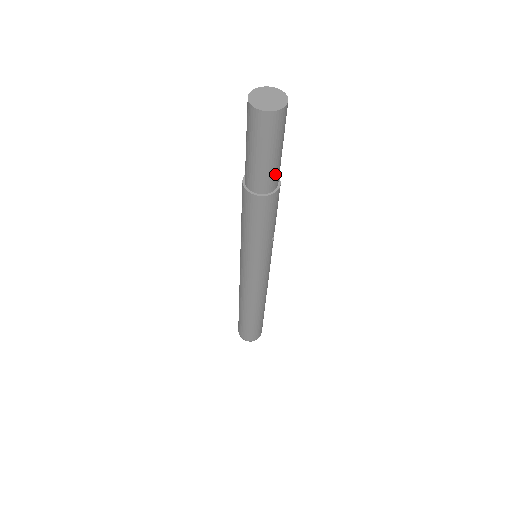
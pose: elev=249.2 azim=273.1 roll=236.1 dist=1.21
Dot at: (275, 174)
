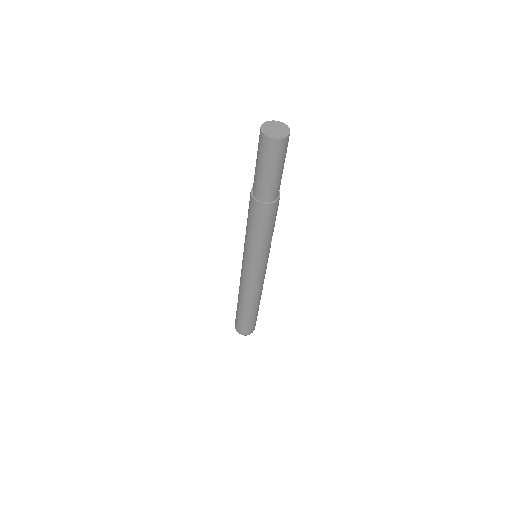
Dot at: (276, 187)
